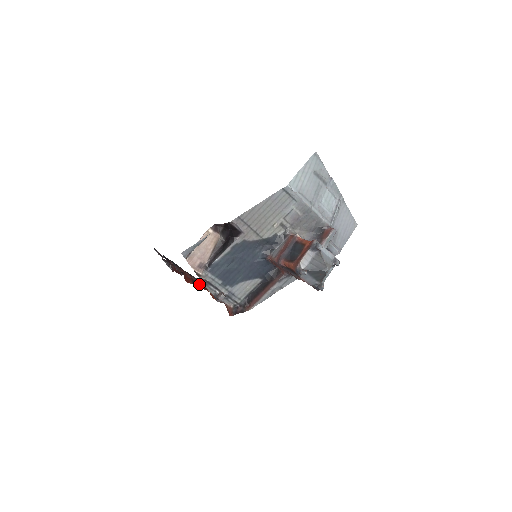
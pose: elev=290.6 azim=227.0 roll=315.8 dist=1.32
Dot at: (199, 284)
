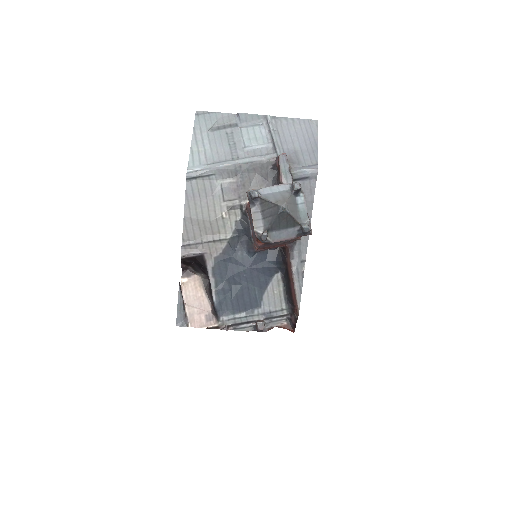
Dot at: occluded
